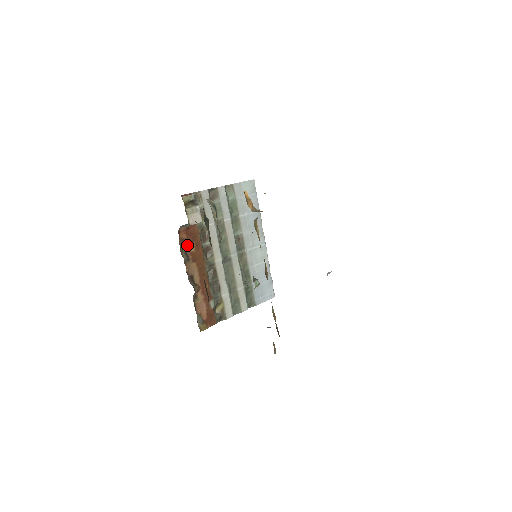
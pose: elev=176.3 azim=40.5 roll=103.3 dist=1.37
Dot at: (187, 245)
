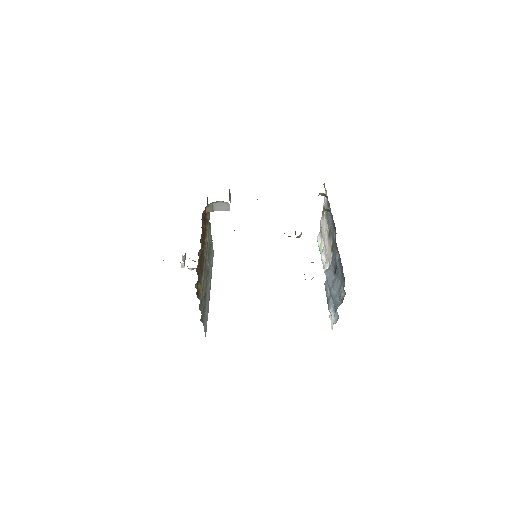
Dot at: (203, 220)
